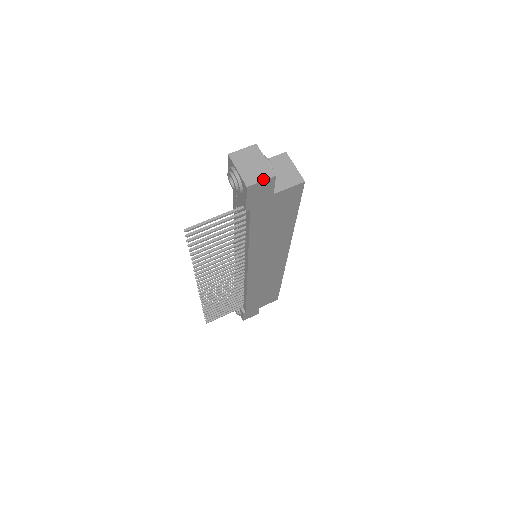
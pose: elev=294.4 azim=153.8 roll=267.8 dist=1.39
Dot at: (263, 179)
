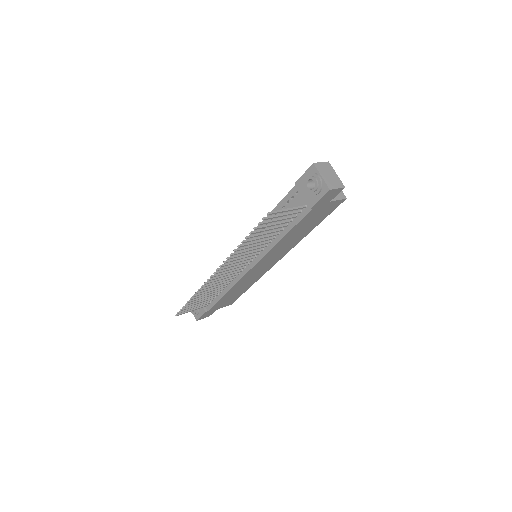
Dot at: (338, 187)
